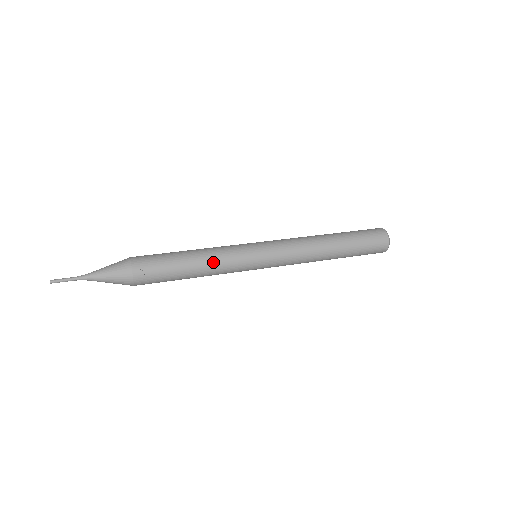
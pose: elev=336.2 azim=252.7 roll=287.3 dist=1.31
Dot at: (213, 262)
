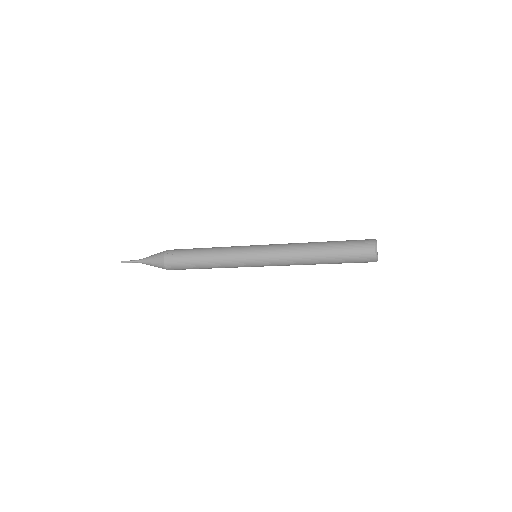
Dot at: (218, 250)
